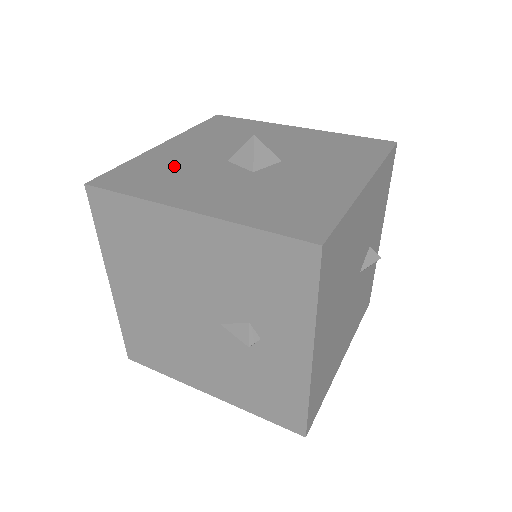
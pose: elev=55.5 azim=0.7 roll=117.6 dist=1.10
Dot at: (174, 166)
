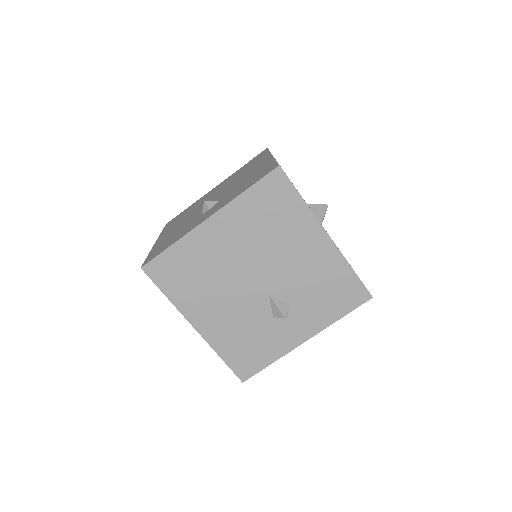
Dot at: occluded
